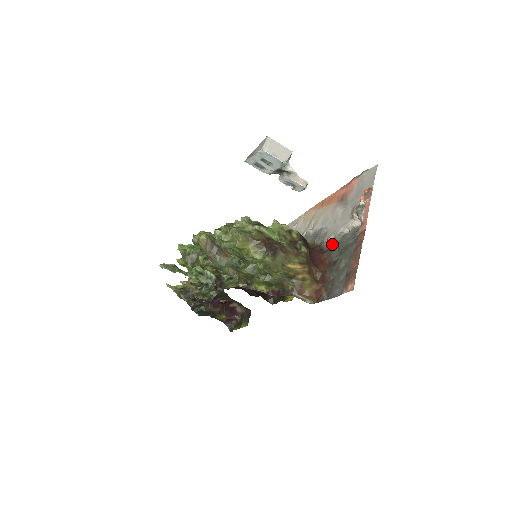
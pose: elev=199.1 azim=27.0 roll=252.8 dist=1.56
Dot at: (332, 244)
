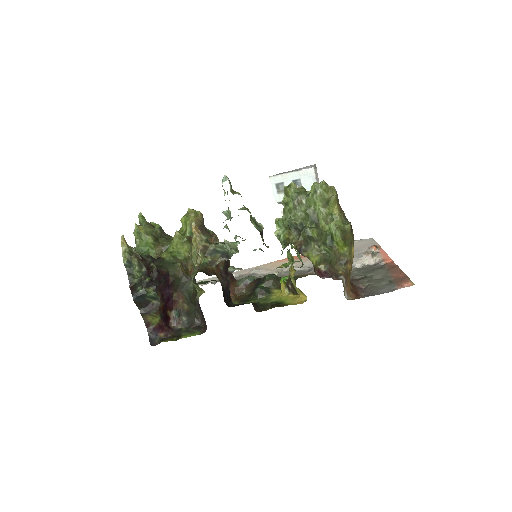
Dot at: occluded
